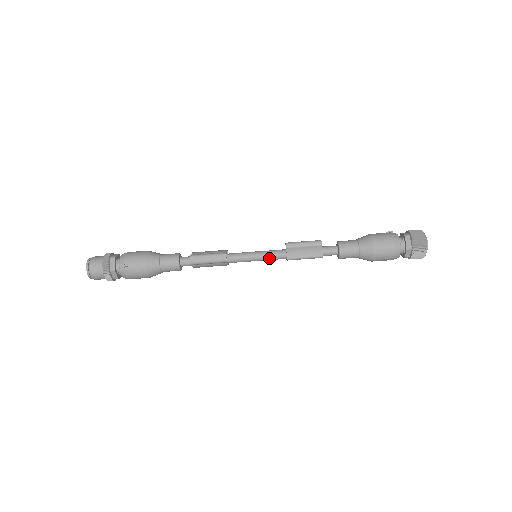
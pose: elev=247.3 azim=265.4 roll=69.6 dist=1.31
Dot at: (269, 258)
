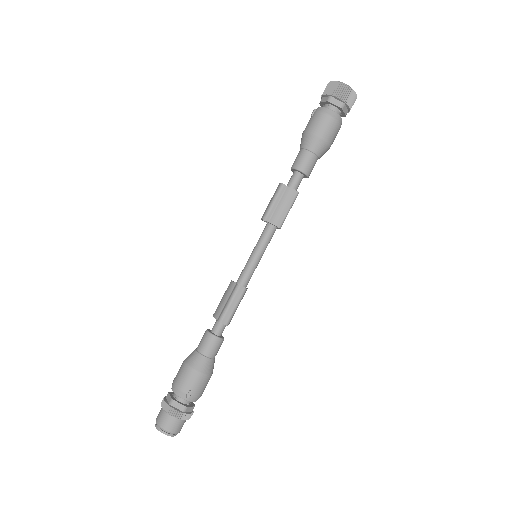
Dot at: (267, 245)
